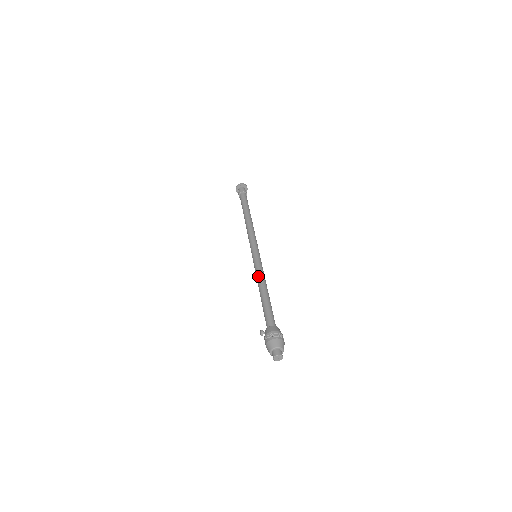
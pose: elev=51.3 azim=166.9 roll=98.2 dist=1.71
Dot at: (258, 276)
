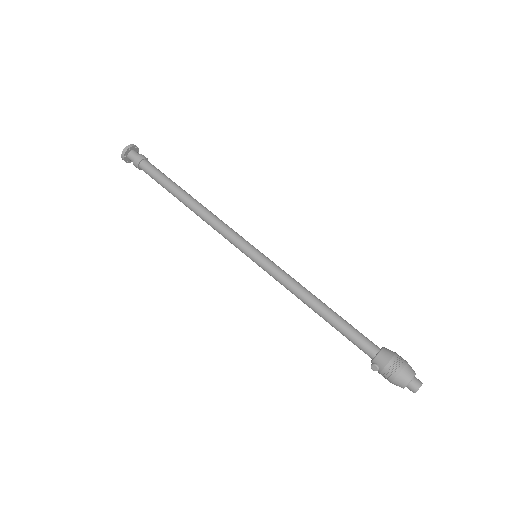
Dot at: (293, 287)
